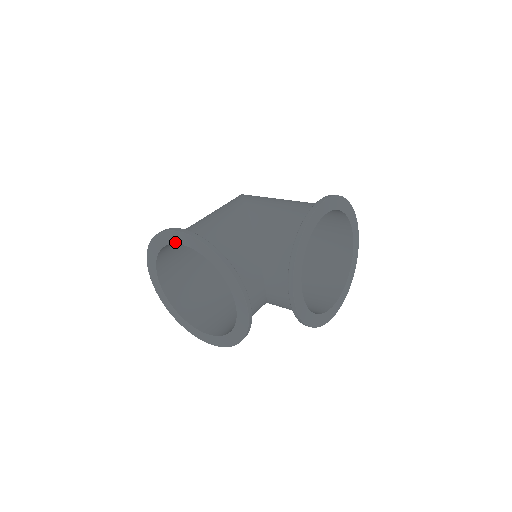
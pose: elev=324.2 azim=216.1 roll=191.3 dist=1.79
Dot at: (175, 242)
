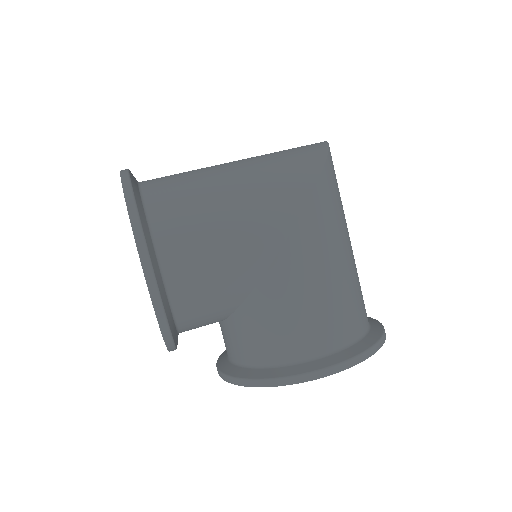
Dot at: occluded
